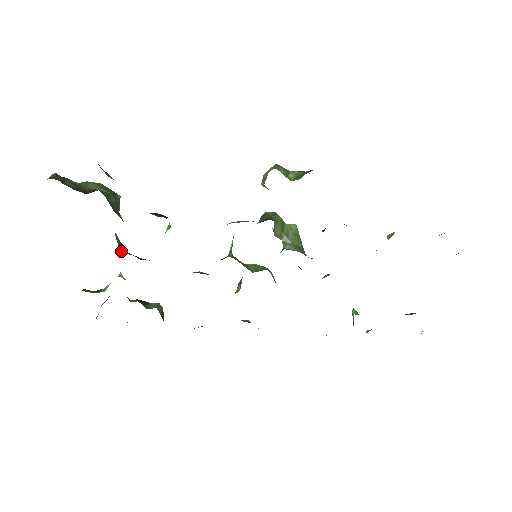
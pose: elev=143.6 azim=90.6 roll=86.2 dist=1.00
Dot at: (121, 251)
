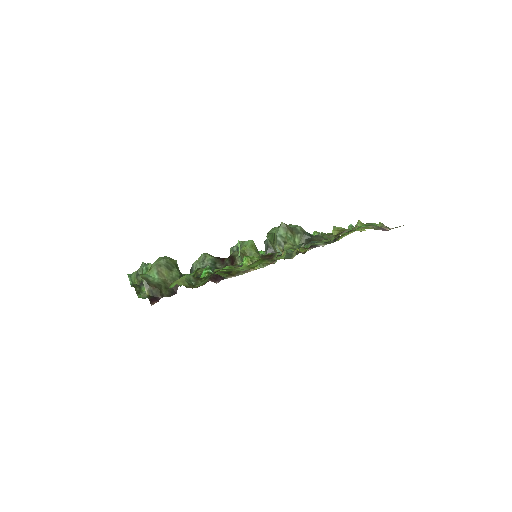
Dot at: occluded
